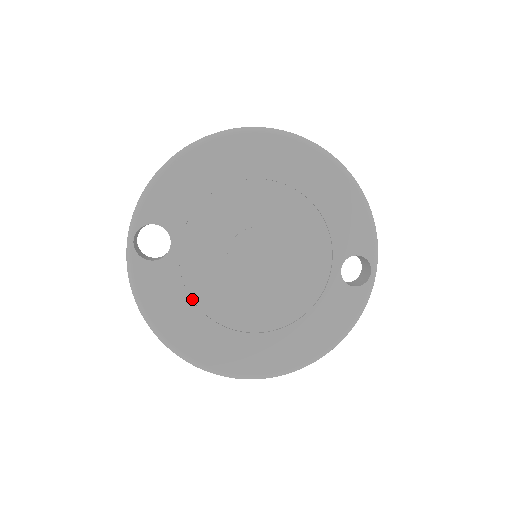
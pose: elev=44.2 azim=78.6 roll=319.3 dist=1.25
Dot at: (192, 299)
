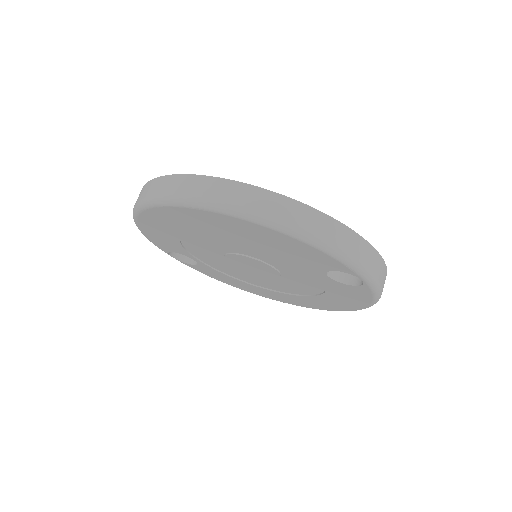
Dot at: (238, 278)
